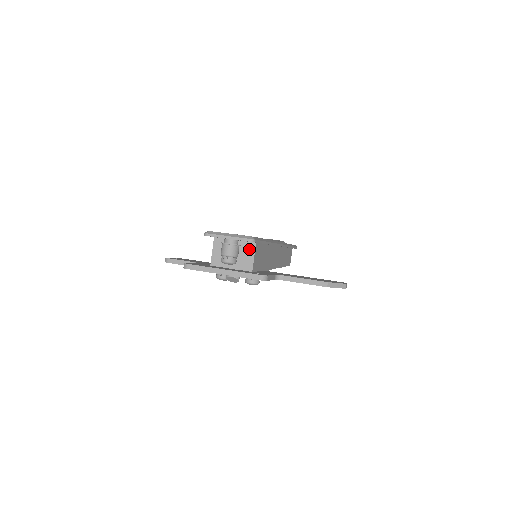
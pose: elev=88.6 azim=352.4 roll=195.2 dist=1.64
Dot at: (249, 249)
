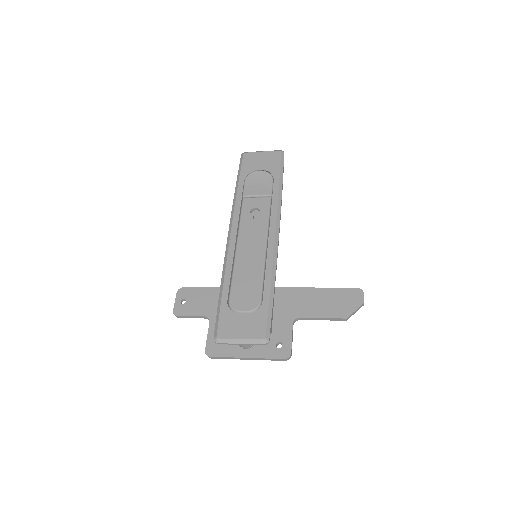
Dot at: occluded
